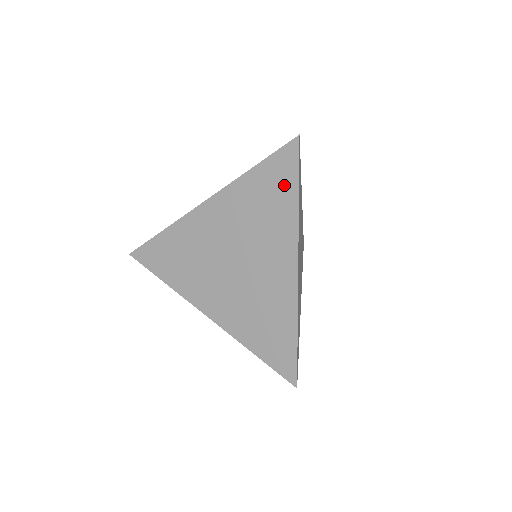
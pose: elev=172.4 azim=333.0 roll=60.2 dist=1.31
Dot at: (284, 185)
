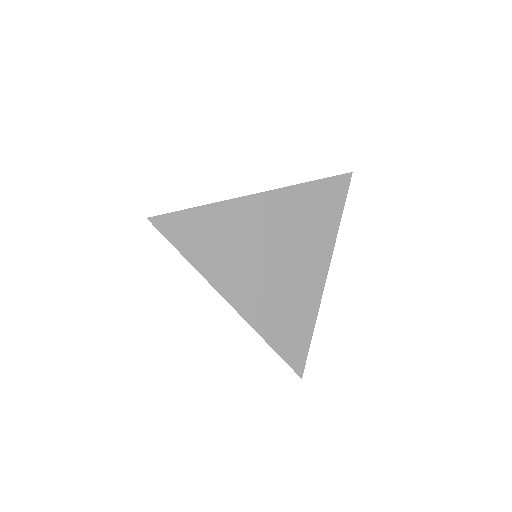
Dot at: (333, 205)
